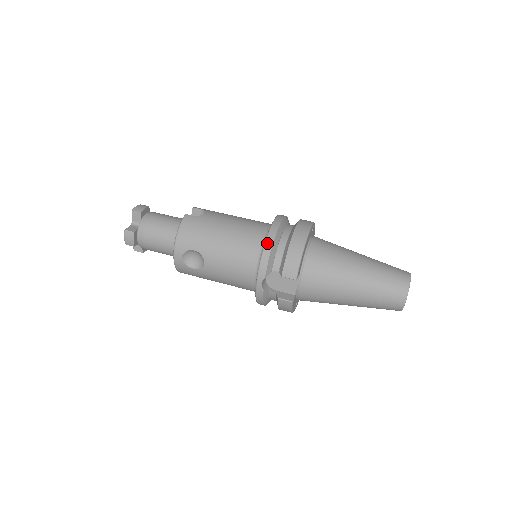
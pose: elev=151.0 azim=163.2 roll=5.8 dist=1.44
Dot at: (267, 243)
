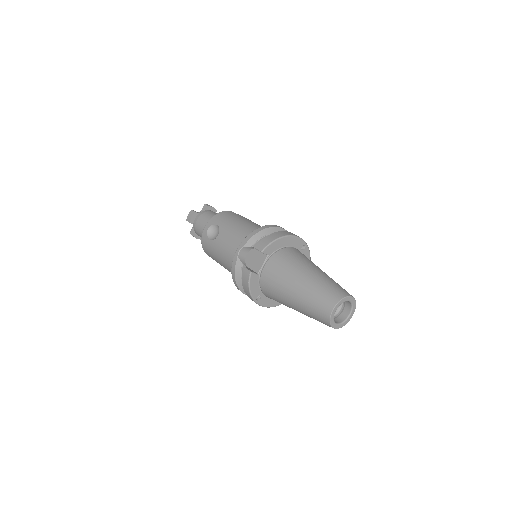
Dot at: (261, 227)
